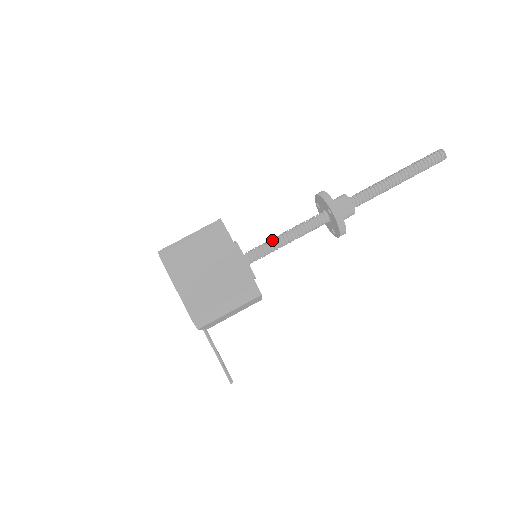
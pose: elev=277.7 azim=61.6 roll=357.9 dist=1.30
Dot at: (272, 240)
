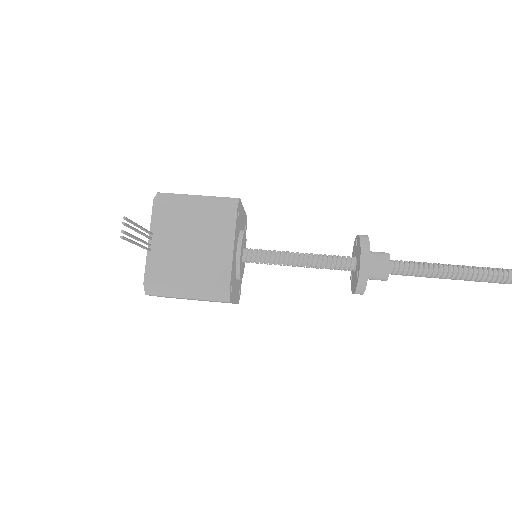
Dot at: occluded
